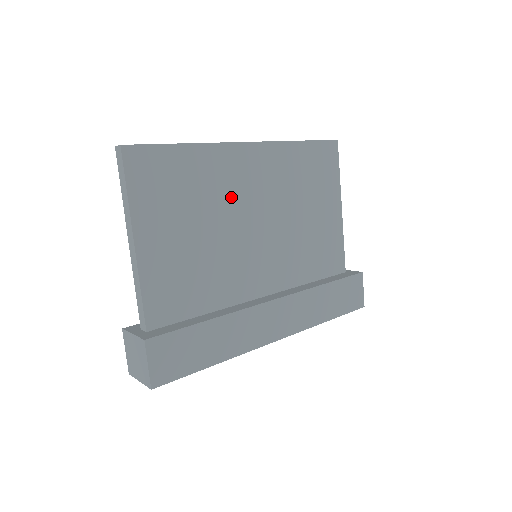
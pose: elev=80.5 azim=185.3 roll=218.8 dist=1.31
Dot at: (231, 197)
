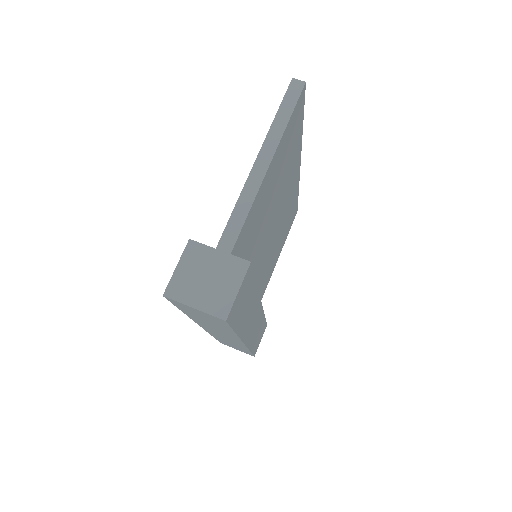
Dot at: (283, 193)
